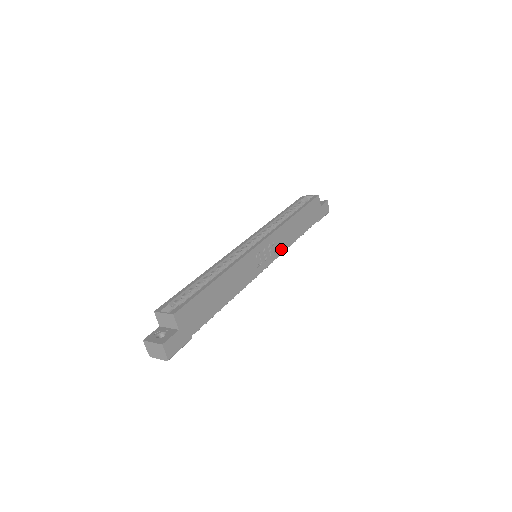
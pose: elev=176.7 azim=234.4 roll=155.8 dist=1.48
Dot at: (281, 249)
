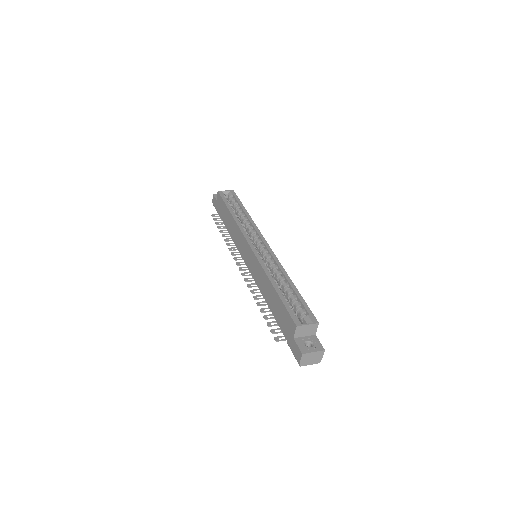
Dot at: occluded
